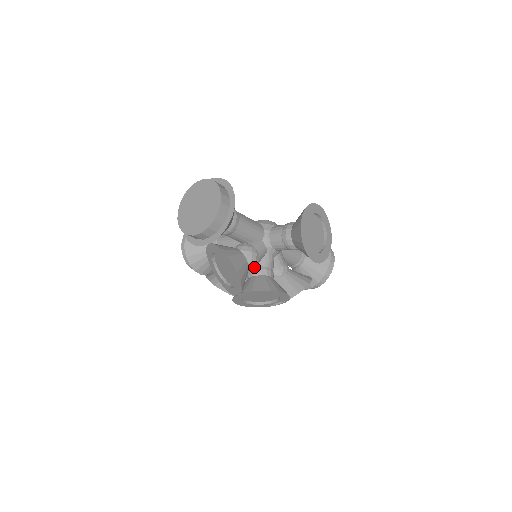
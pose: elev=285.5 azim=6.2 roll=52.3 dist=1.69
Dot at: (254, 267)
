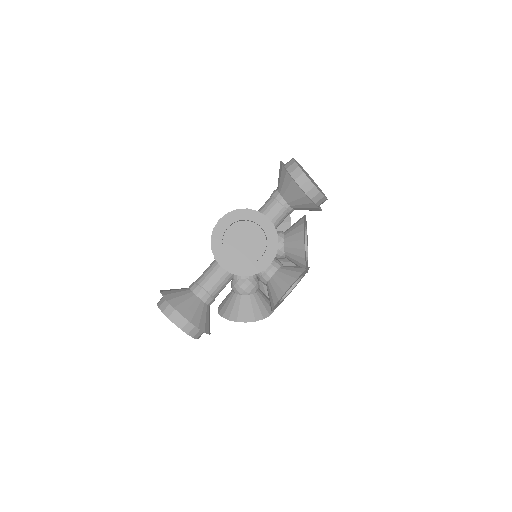
Dot at: (256, 287)
